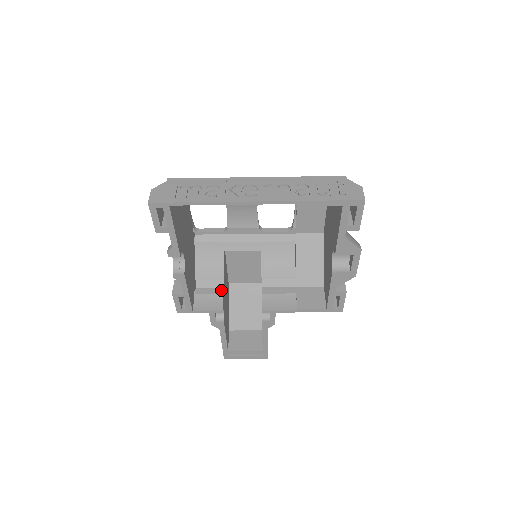
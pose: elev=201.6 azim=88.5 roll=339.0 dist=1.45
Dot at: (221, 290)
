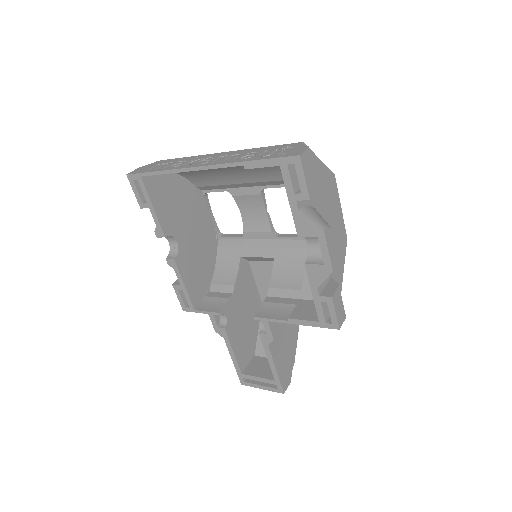
Dot at: (229, 295)
